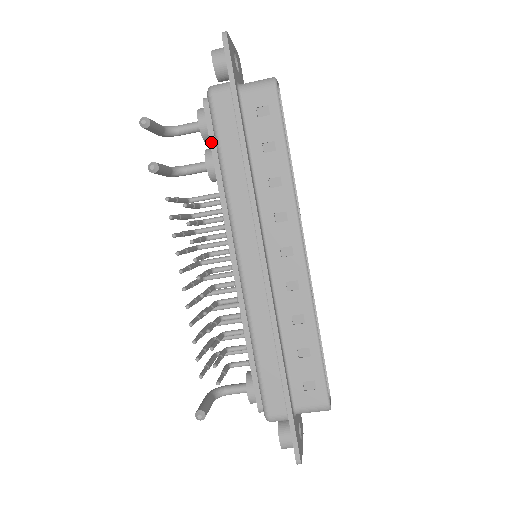
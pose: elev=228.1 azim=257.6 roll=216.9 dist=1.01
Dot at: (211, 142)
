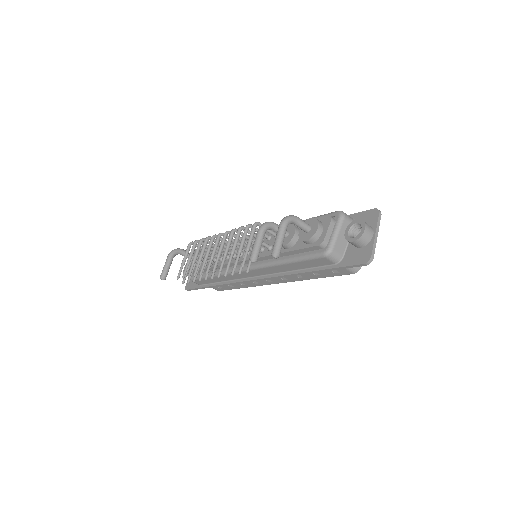
Dot at: (298, 250)
